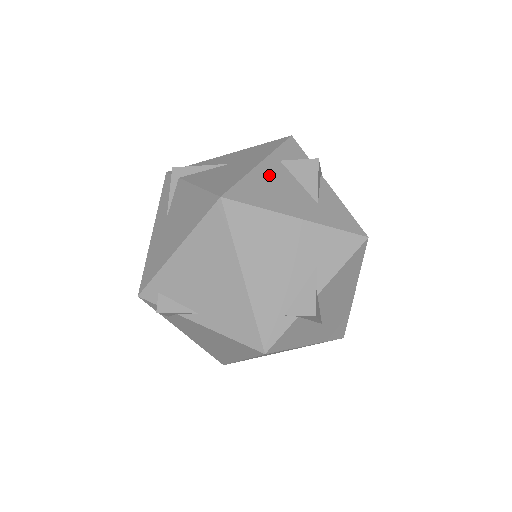
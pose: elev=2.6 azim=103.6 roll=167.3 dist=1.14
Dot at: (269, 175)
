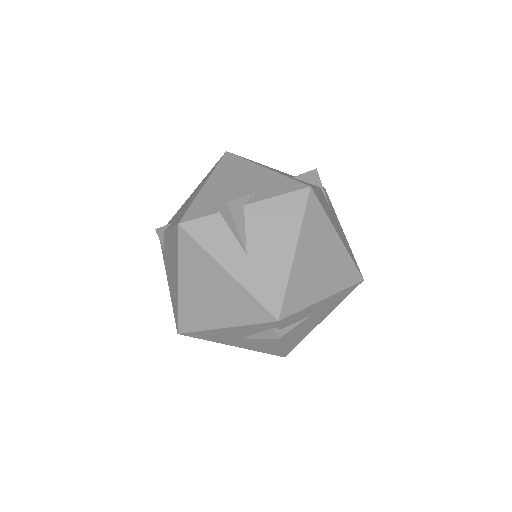
Dot at: occluded
